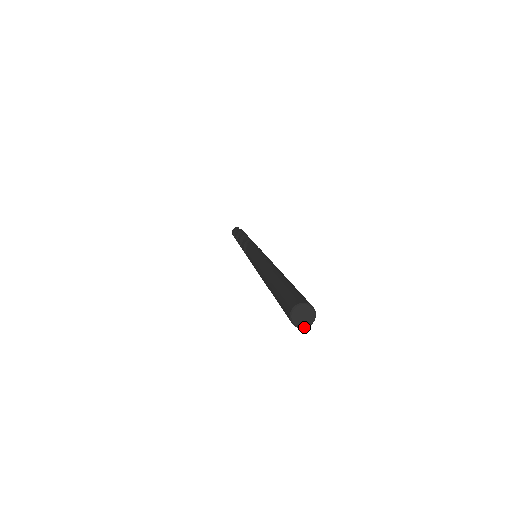
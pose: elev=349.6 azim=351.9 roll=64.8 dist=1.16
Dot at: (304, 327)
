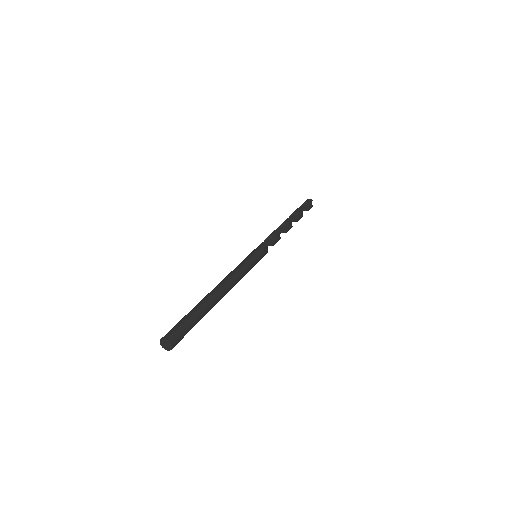
Dot at: occluded
